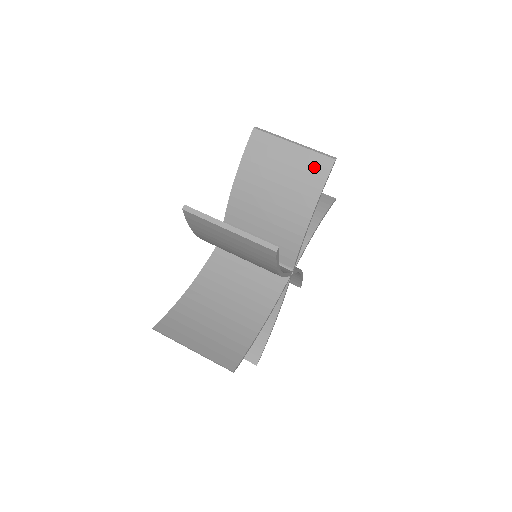
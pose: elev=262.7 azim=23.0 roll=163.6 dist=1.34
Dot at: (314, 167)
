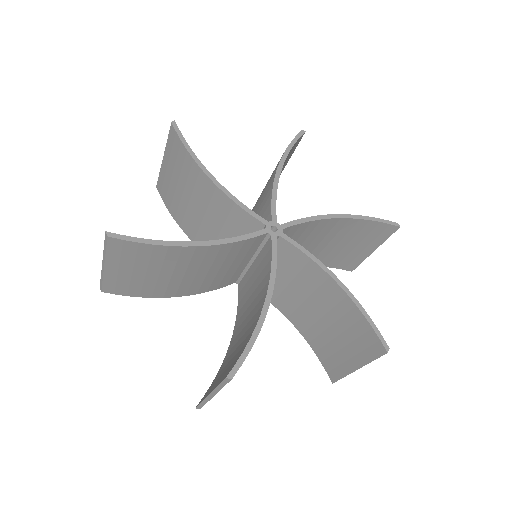
Dot at: occluded
